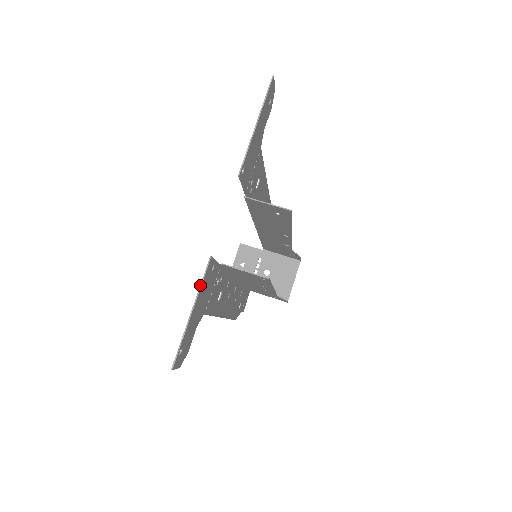
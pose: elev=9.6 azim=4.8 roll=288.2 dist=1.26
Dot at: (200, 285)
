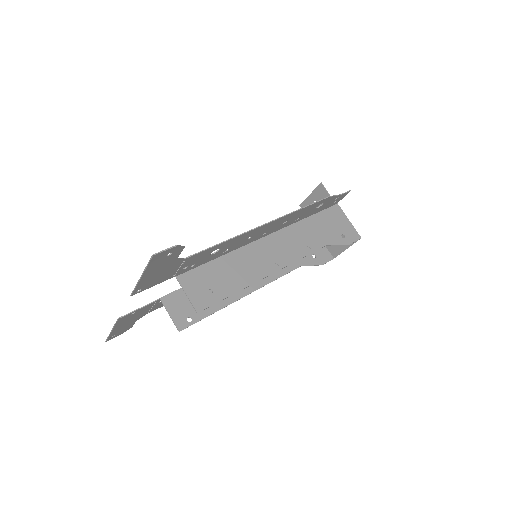
Dot at: (114, 325)
